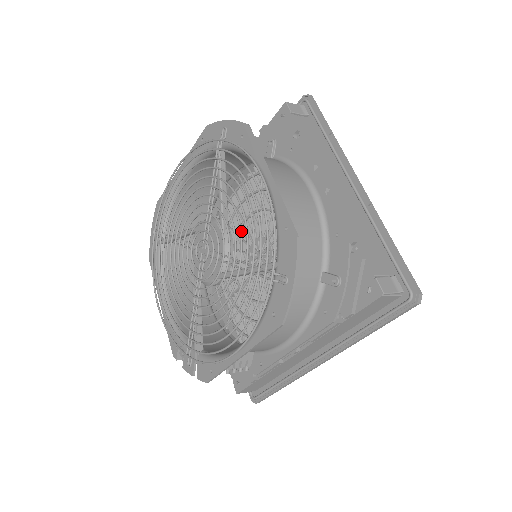
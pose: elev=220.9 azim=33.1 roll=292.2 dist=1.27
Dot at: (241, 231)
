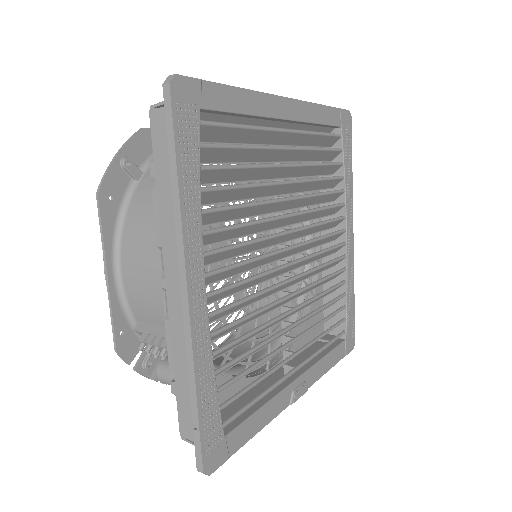
Dot at: occluded
